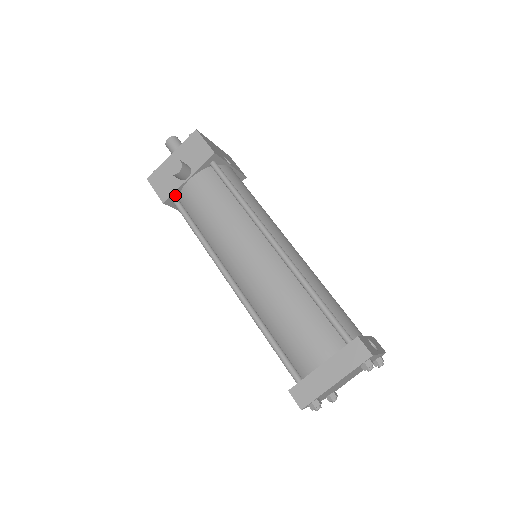
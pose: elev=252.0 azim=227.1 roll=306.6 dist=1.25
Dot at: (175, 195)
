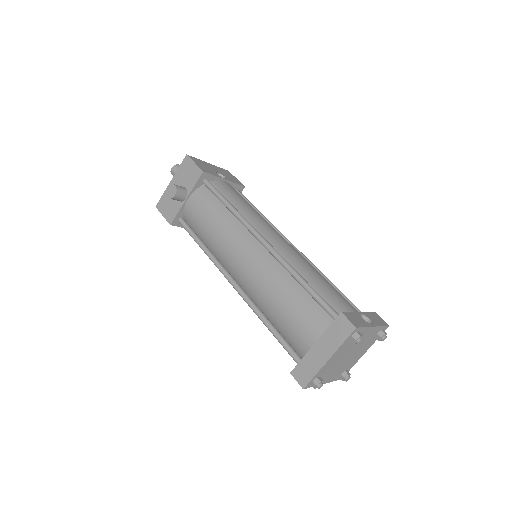
Dot at: (179, 216)
